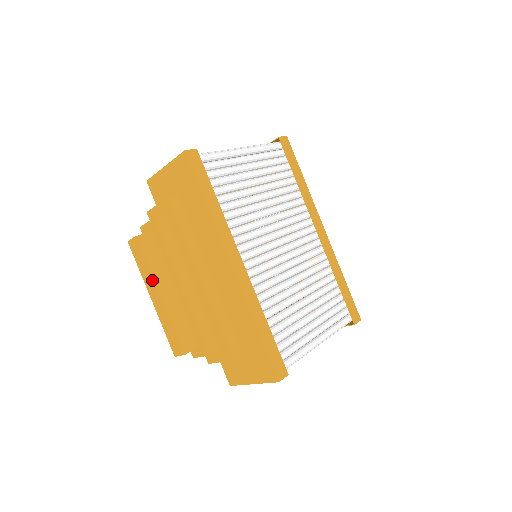
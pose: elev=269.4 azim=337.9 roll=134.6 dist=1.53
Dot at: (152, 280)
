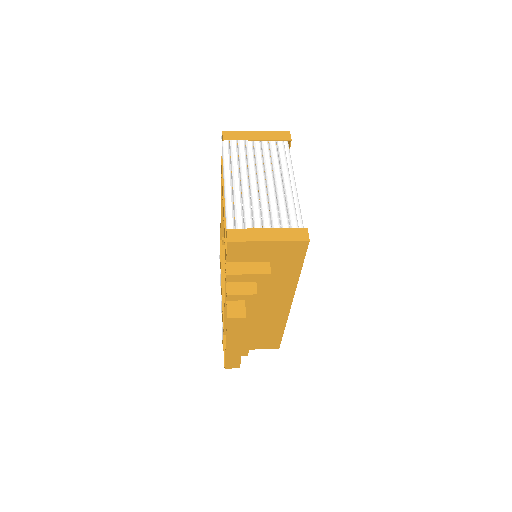
Dot at: (241, 339)
